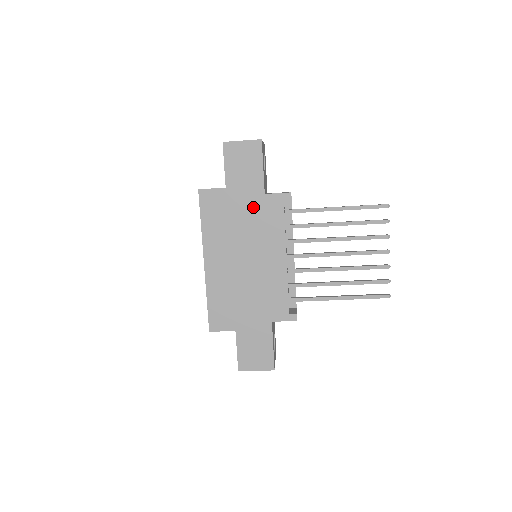
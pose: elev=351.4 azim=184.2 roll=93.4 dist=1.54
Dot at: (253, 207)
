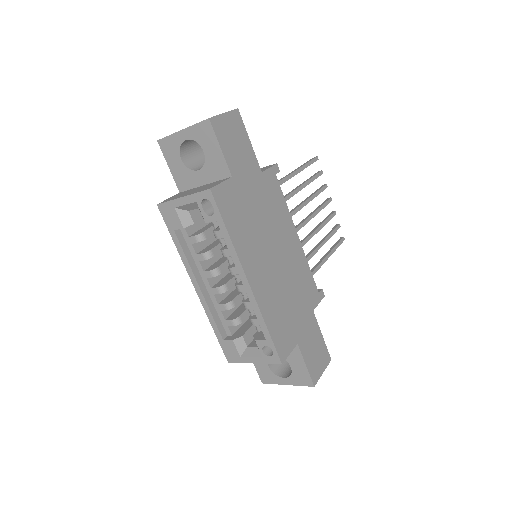
Dot at: (259, 191)
